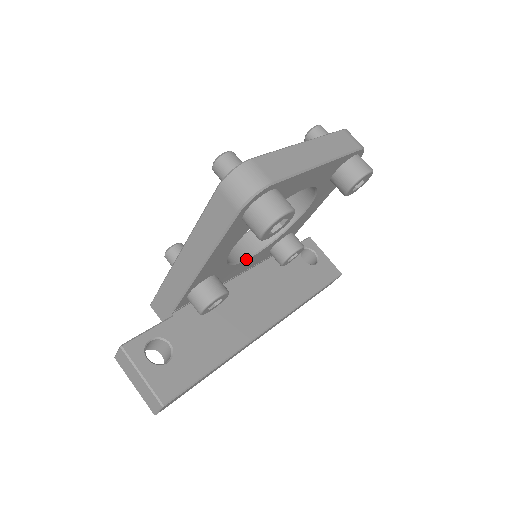
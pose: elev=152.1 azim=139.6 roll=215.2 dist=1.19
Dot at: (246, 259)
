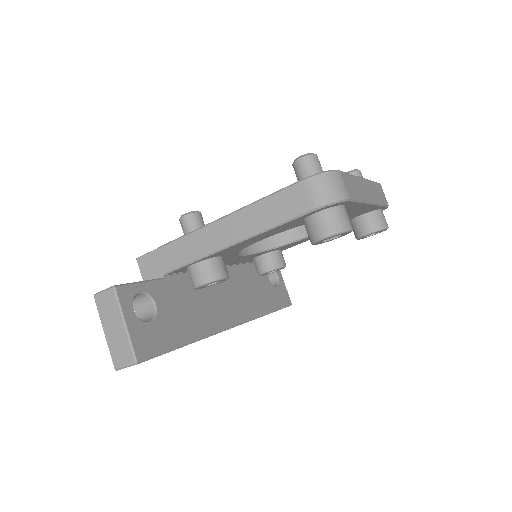
Dot at: (244, 255)
